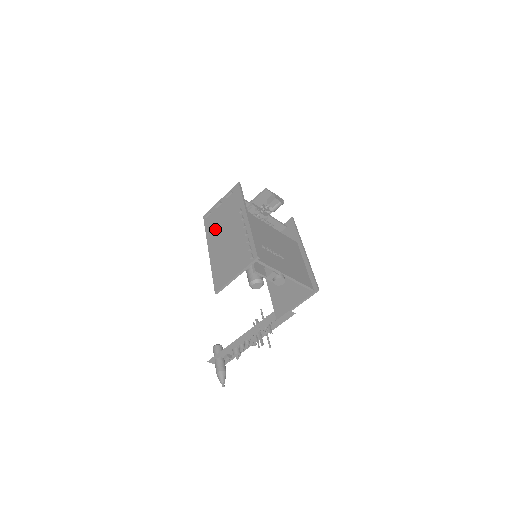
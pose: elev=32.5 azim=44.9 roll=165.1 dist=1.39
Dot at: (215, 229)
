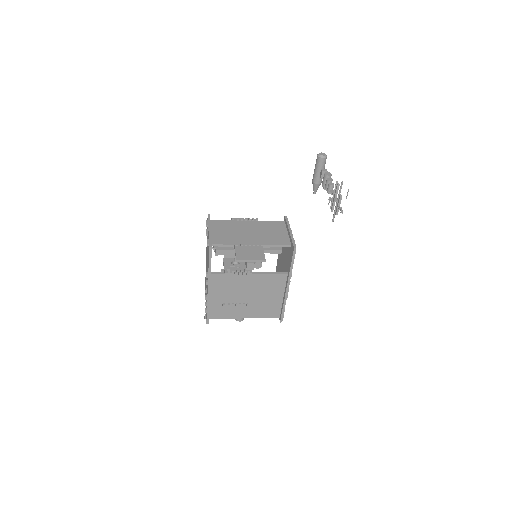
Dot at: occluded
